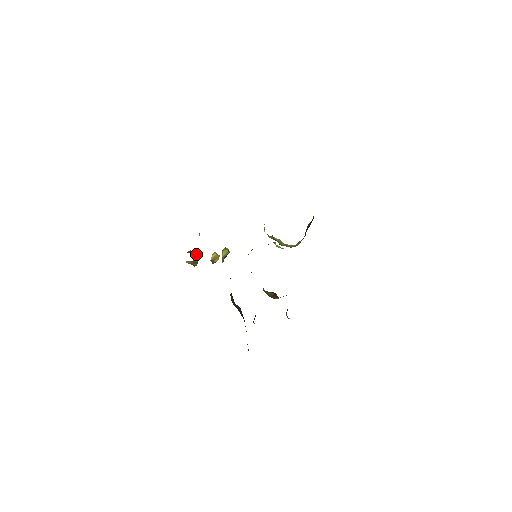
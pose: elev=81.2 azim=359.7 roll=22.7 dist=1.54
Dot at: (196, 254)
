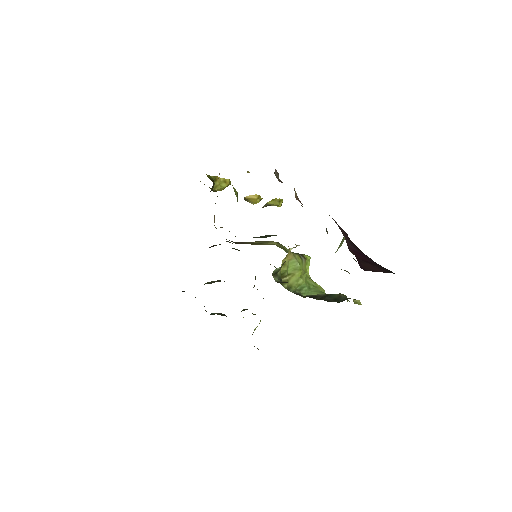
Dot at: (220, 185)
